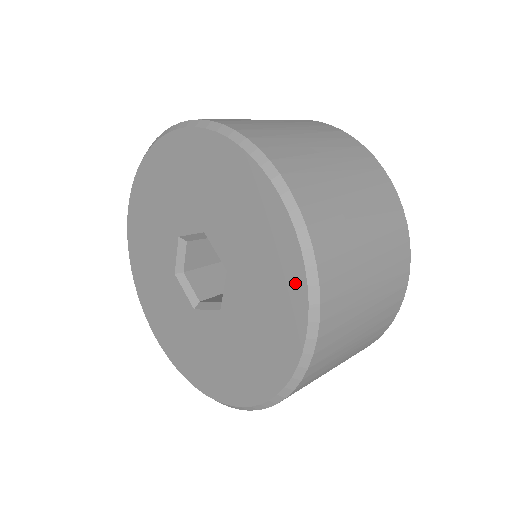
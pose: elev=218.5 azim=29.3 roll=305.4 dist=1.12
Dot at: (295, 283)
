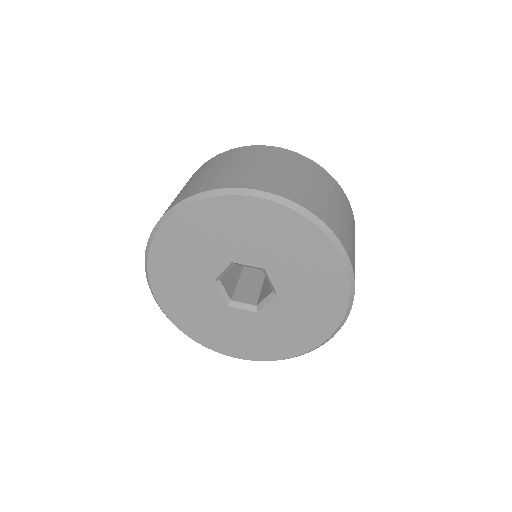
Dot at: (335, 315)
